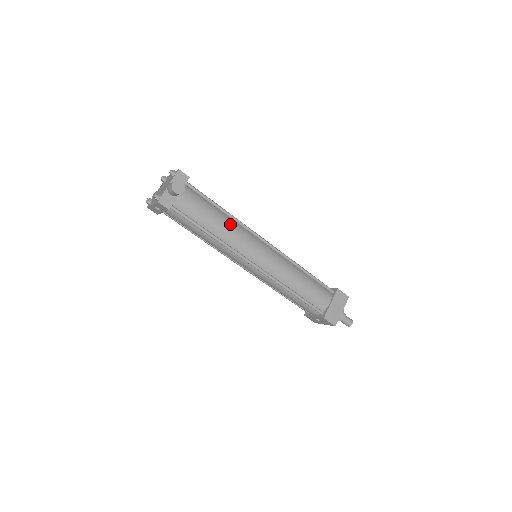
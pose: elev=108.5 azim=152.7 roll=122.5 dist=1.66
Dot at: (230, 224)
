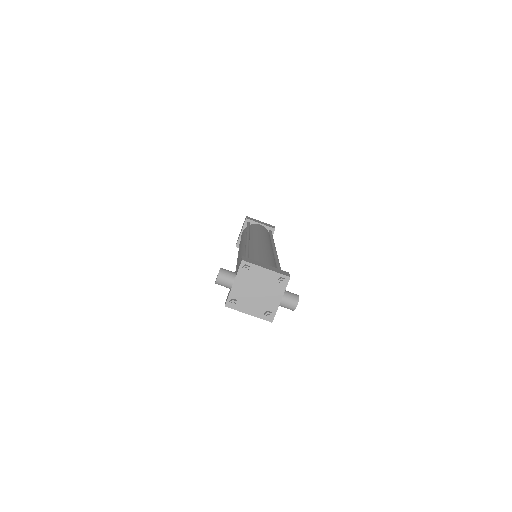
Dot at: occluded
